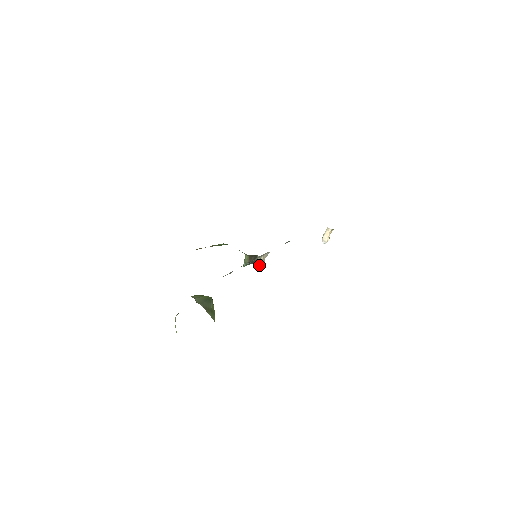
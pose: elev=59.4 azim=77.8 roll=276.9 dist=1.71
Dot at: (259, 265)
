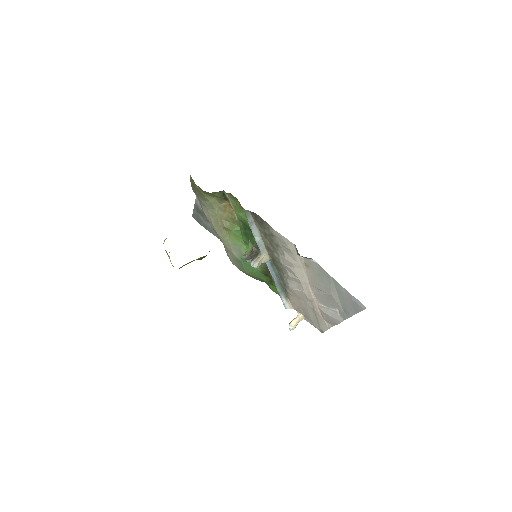
Dot at: (256, 262)
